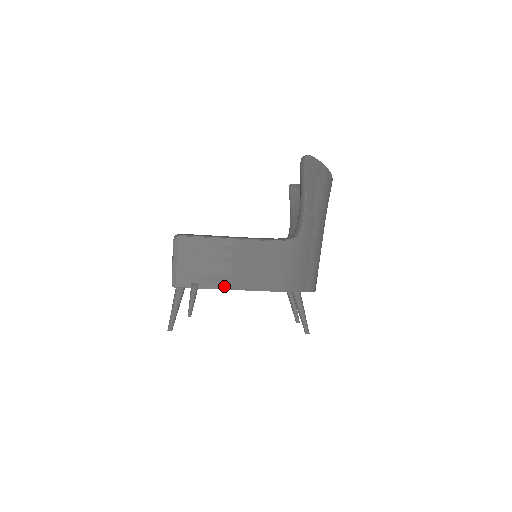
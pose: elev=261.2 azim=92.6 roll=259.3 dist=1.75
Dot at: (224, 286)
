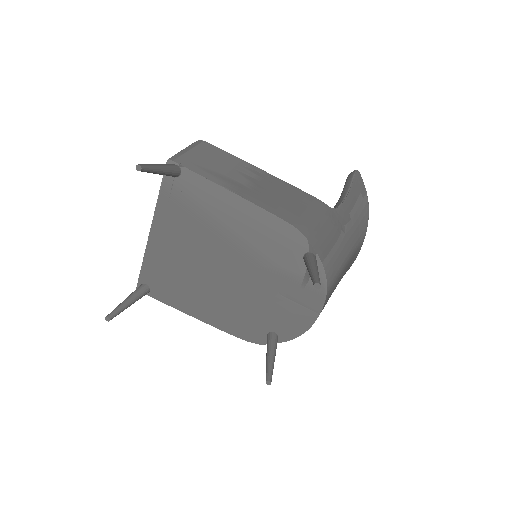
Dot at: (231, 188)
